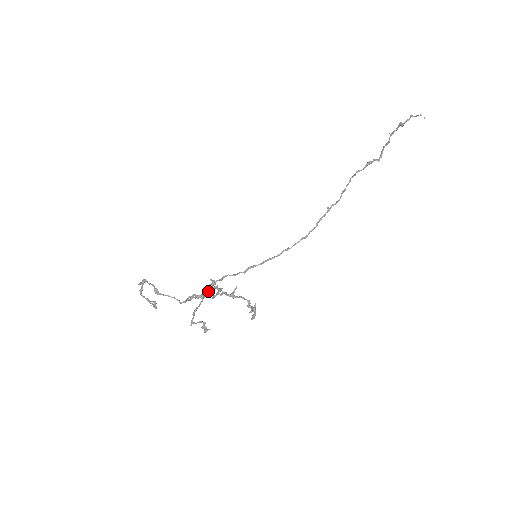
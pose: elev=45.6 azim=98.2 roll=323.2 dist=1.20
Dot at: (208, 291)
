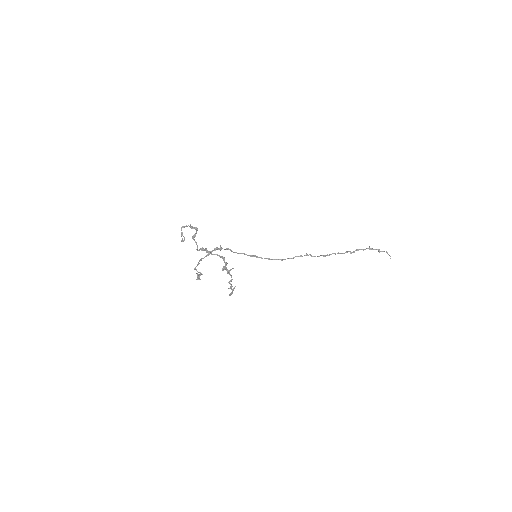
Dot at: (216, 254)
